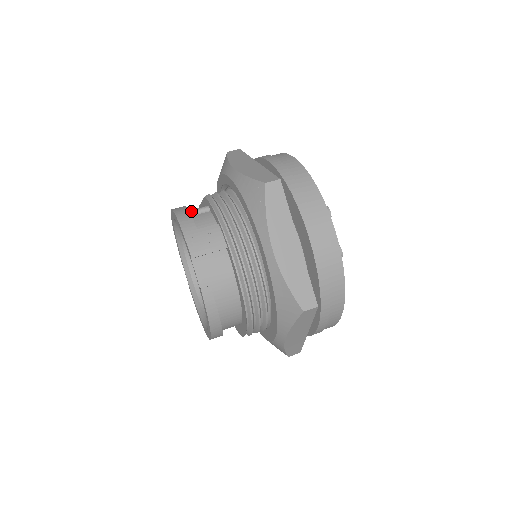
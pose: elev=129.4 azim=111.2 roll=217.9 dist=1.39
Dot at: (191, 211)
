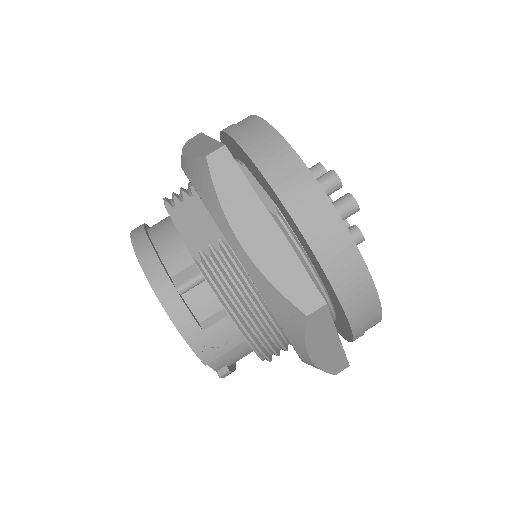
Dot at: (181, 290)
